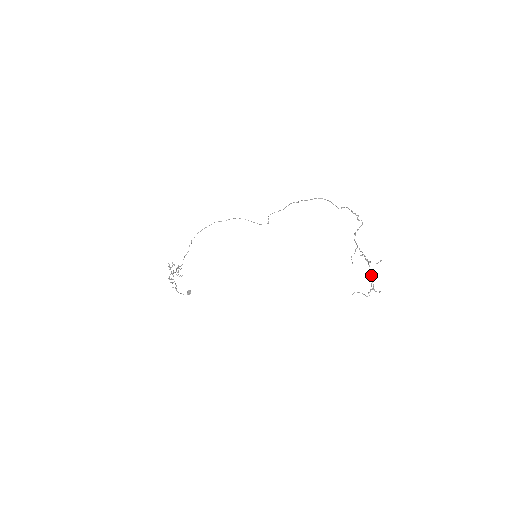
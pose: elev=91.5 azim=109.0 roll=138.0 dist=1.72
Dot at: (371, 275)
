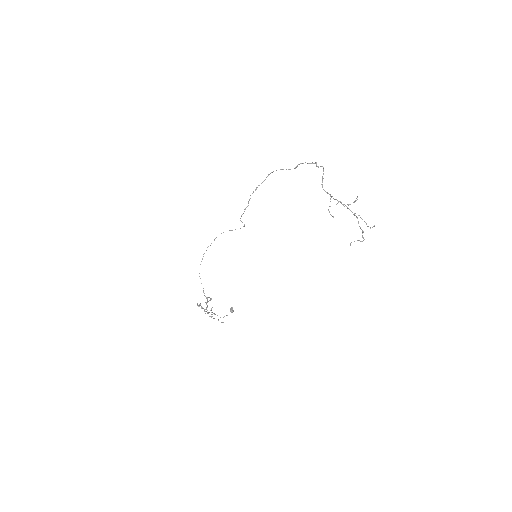
Dot at: occluded
